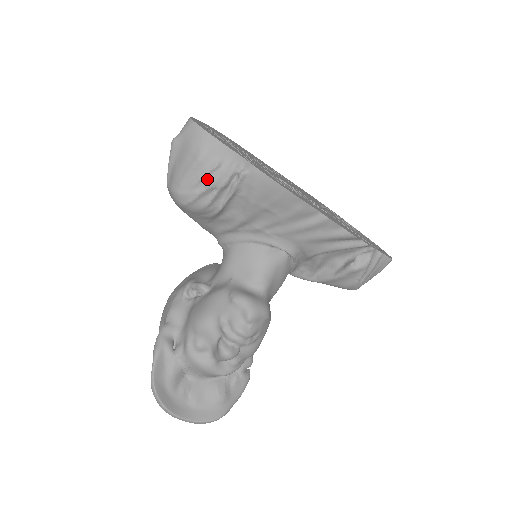
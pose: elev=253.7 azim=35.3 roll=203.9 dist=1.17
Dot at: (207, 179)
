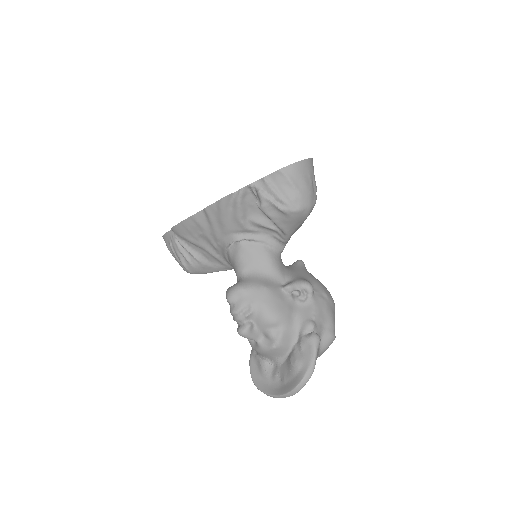
Dot at: (176, 254)
